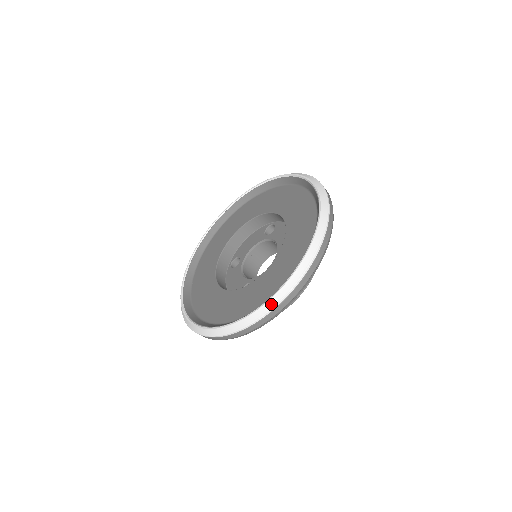
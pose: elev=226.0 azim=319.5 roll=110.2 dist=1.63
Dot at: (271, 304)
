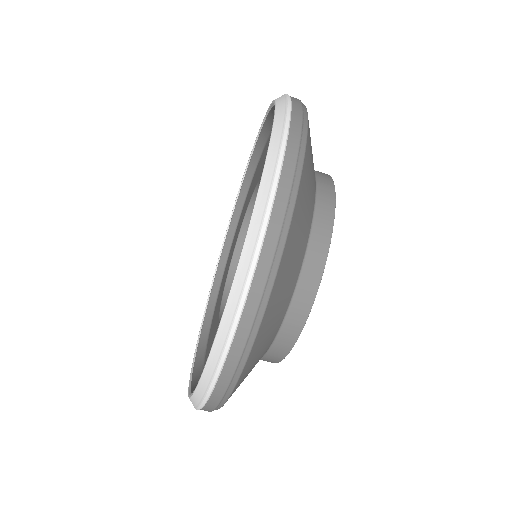
Dot at: (226, 323)
